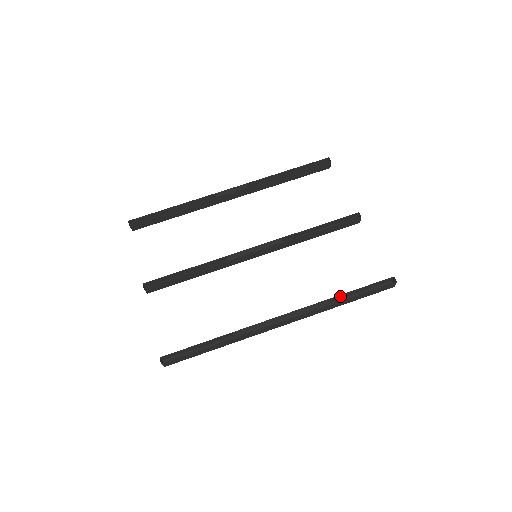
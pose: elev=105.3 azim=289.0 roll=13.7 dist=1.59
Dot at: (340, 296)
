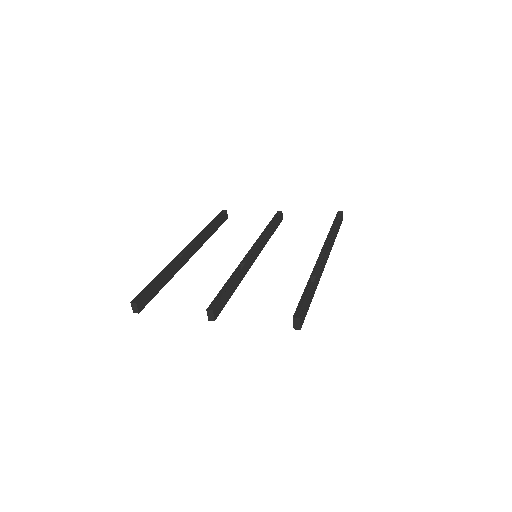
Dot at: (330, 232)
